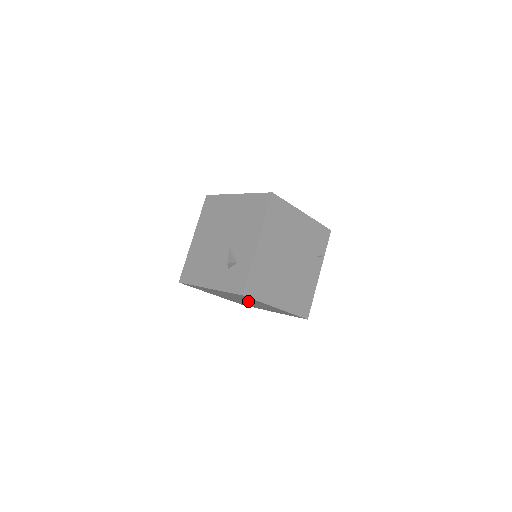
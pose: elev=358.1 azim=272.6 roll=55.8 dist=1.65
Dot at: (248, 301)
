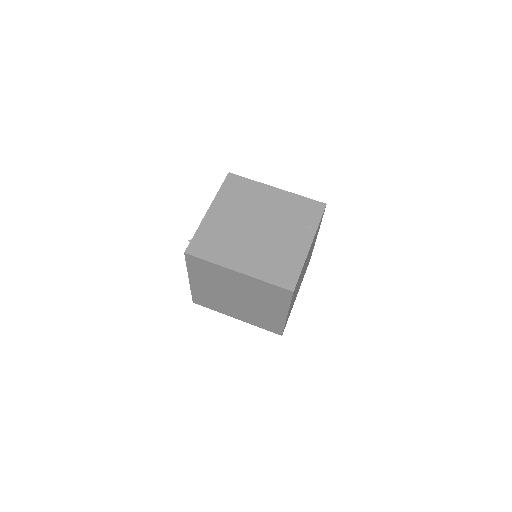
Dot at: (230, 287)
